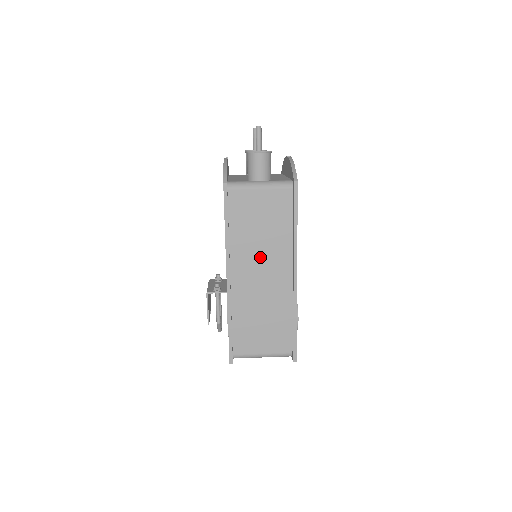
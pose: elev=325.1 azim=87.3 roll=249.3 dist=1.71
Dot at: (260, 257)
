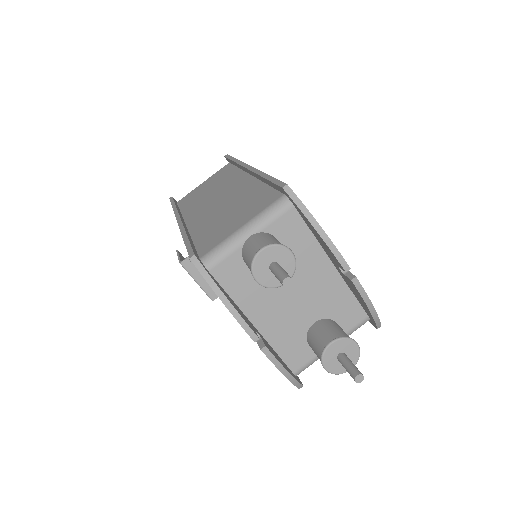
Dot at: occluded
